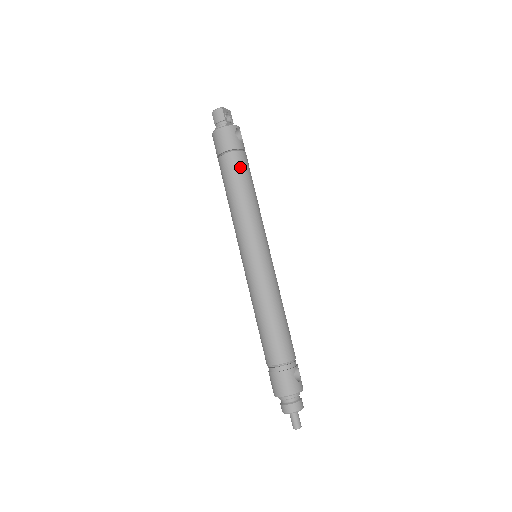
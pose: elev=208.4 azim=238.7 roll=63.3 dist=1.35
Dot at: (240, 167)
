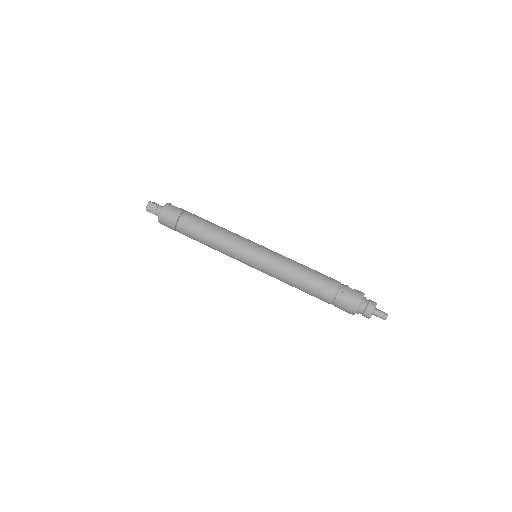
Dot at: (195, 219)
